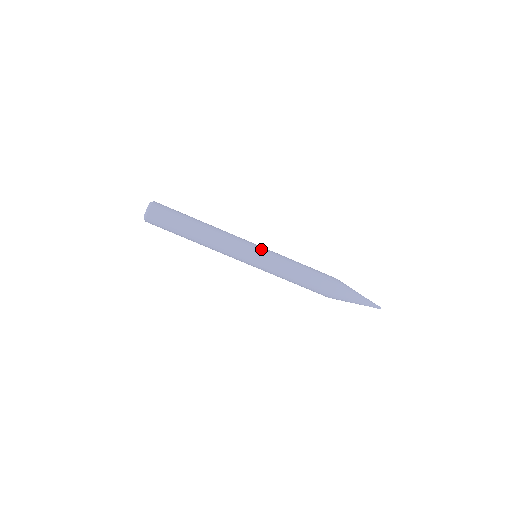
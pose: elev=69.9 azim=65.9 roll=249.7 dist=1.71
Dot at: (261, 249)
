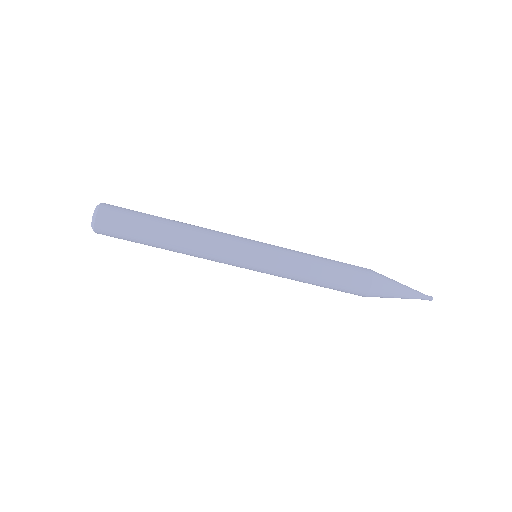
Dot at: (259, 260)
